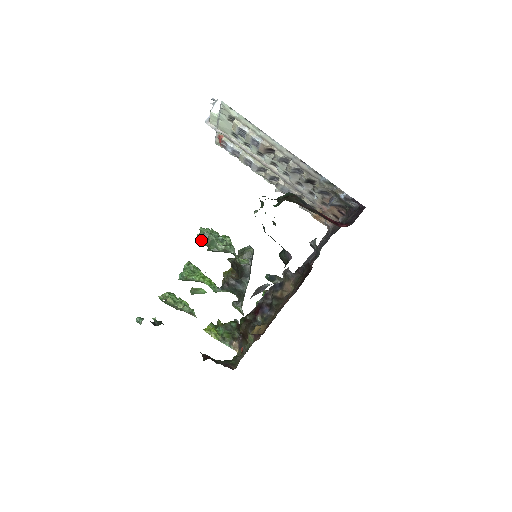
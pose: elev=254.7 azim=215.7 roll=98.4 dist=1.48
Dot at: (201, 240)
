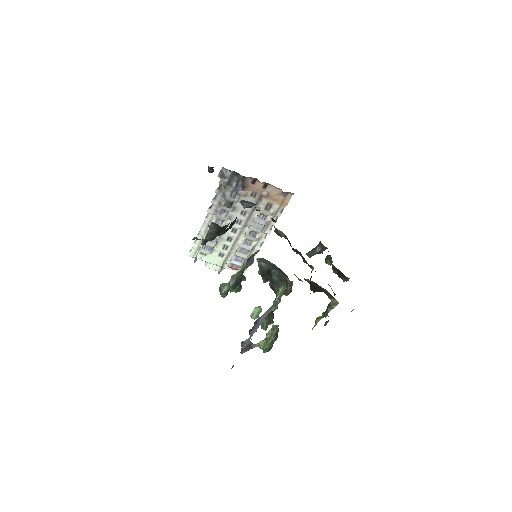
Dot at: occluded
